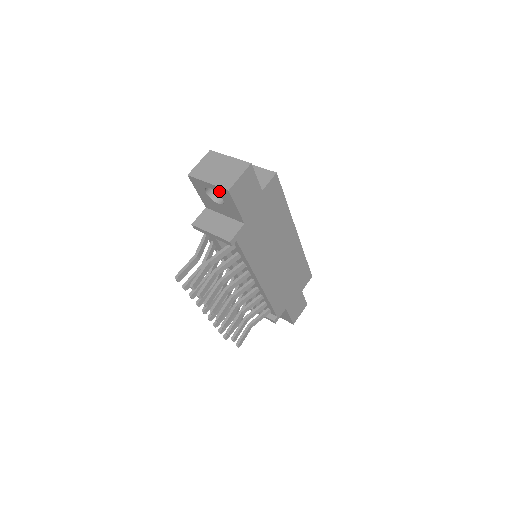
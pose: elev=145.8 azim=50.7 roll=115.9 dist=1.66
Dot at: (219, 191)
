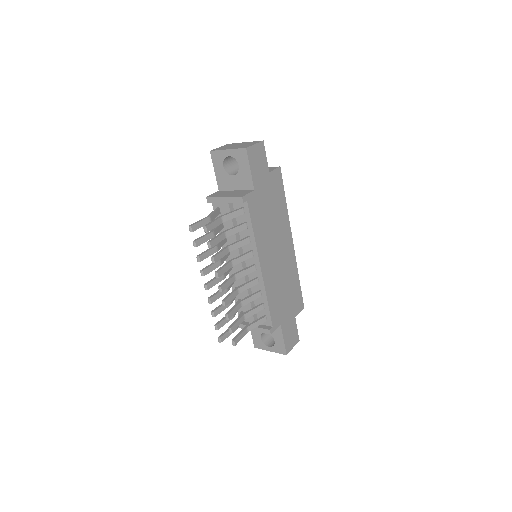
Dot at: (237, 155)
